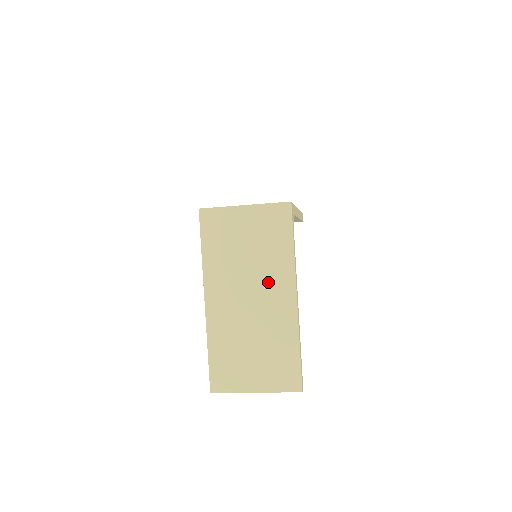
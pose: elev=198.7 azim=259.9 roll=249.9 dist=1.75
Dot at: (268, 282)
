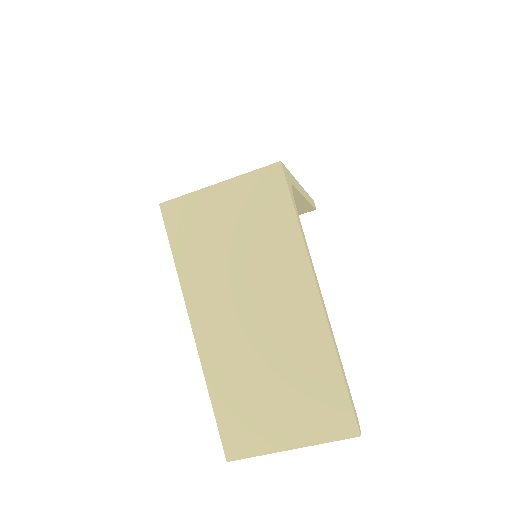
Dot at: (273, 282)
